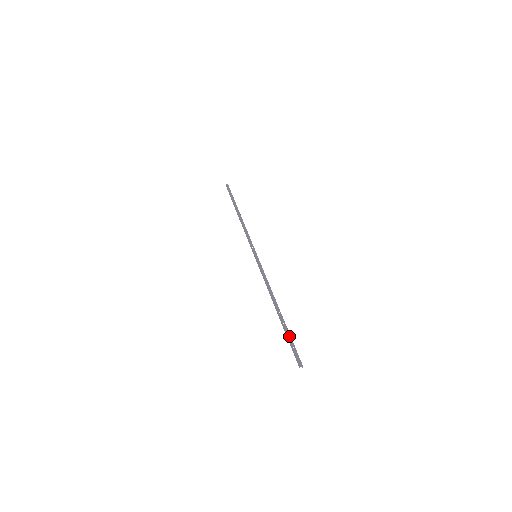
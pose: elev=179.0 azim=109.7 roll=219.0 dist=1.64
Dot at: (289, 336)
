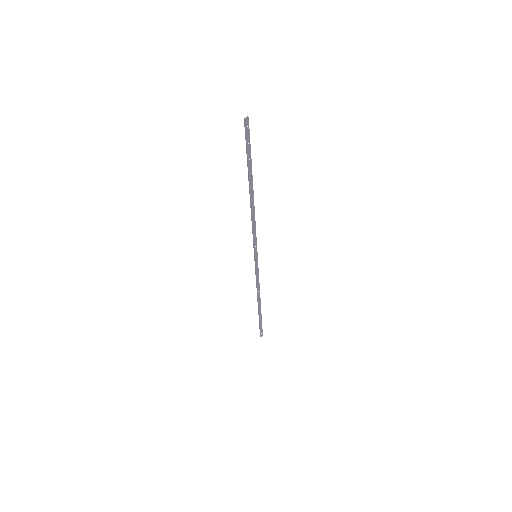
Dot at: (261, 322)
